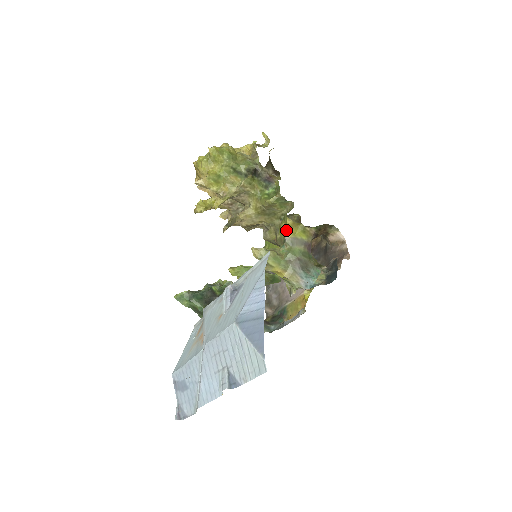
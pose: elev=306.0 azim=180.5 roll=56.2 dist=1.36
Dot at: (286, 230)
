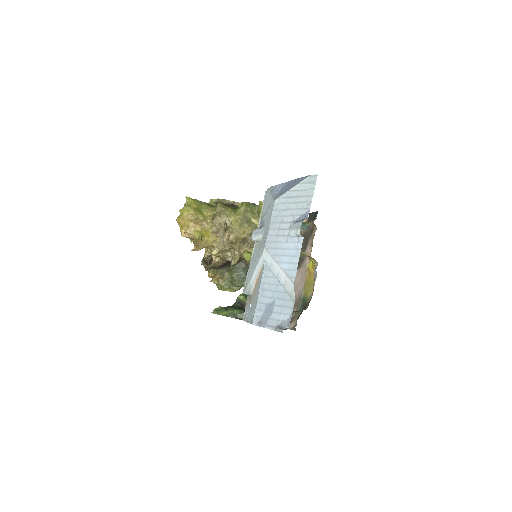
Dot at: occluded
